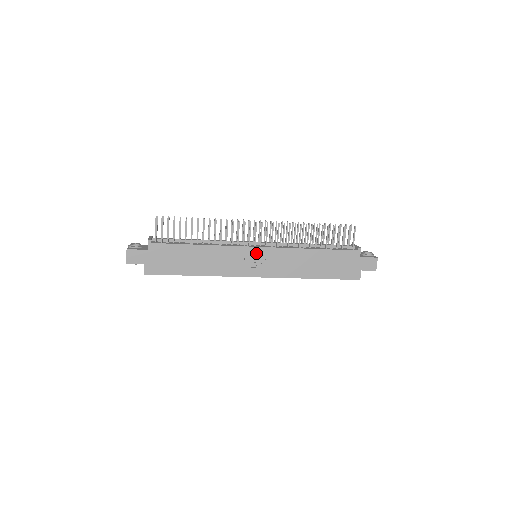
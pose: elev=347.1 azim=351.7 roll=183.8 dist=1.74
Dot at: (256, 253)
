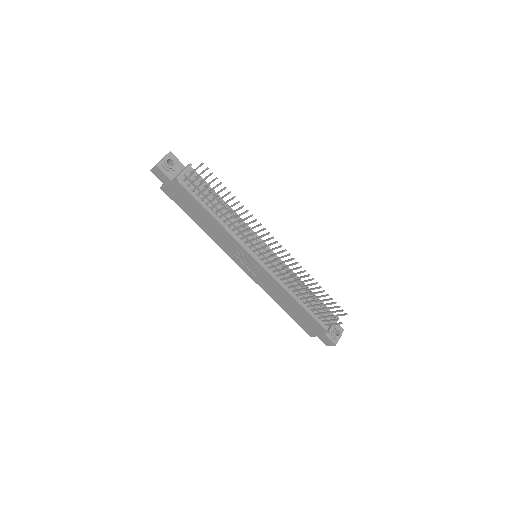
Dot at: (252, 261)
